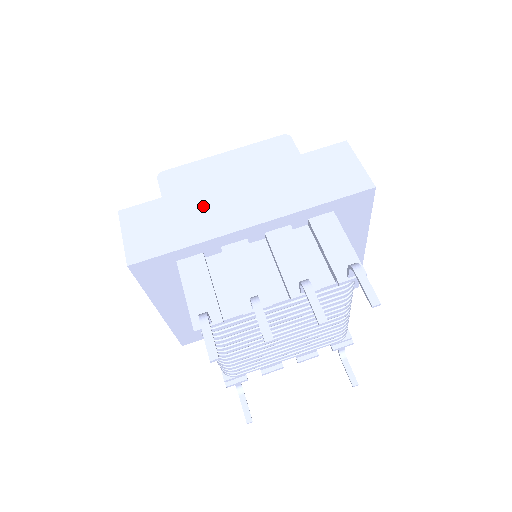
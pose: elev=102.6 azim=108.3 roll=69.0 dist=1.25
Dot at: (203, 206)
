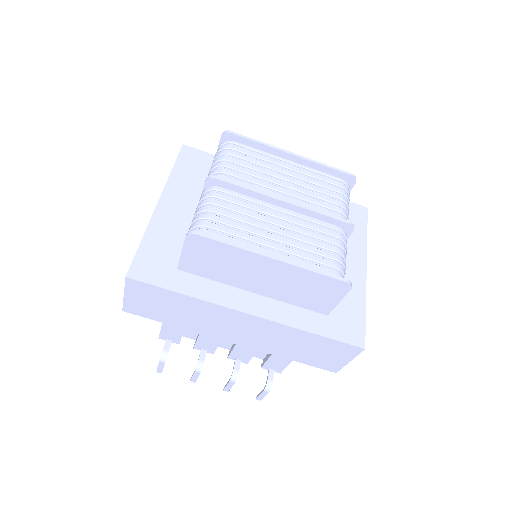
Dot at: (205, 316)
